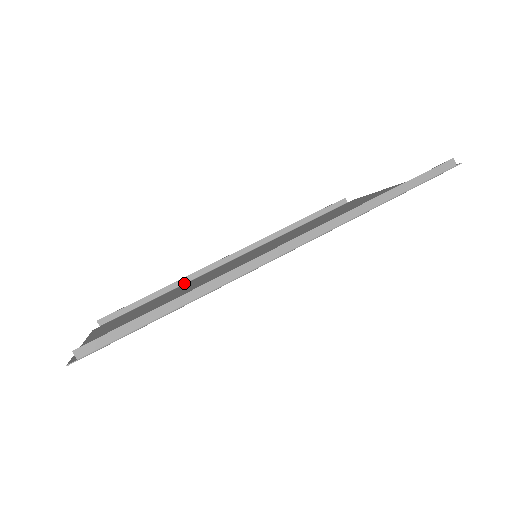
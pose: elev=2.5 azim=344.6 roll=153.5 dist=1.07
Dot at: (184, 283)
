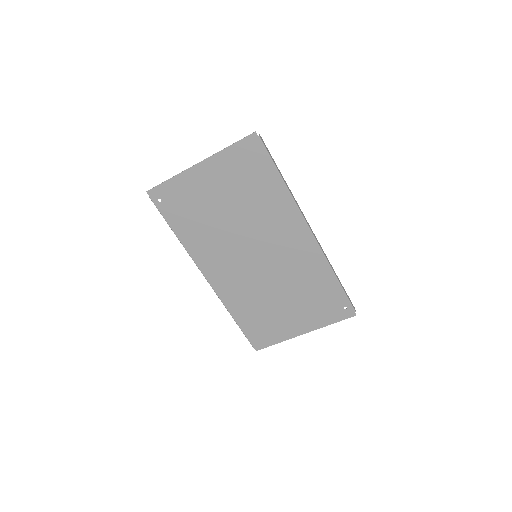
Dot at: (185, 248)
